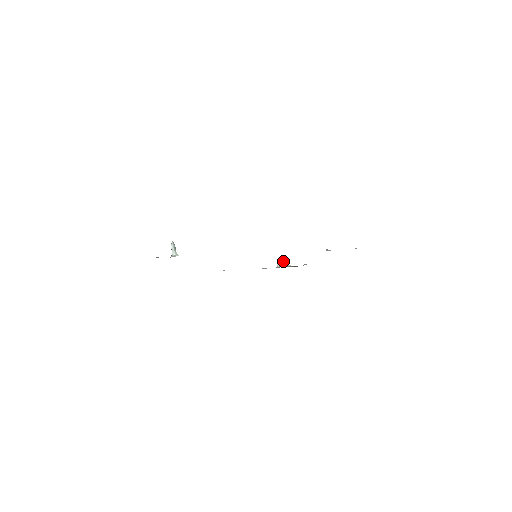
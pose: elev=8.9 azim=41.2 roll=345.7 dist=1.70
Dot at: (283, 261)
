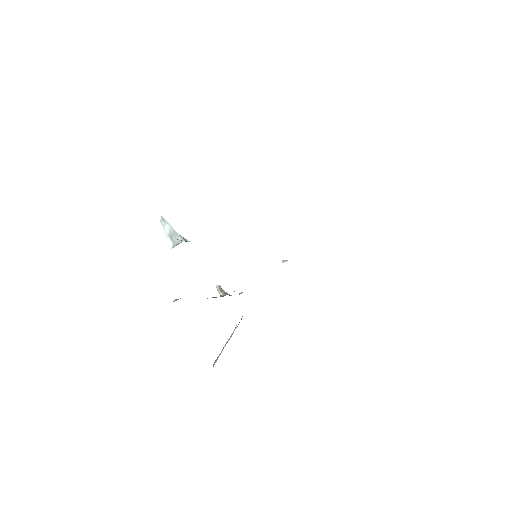
Dot at: (221, 288)
